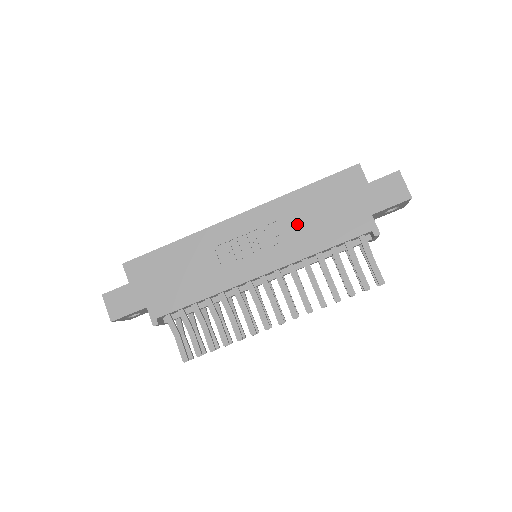
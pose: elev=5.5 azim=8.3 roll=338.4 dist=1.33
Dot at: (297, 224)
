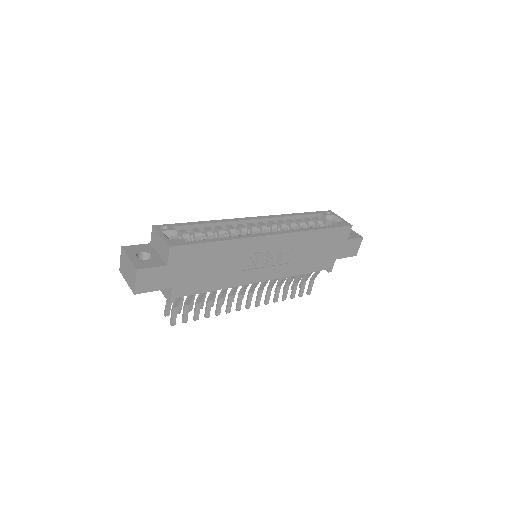
Dot at: (301, 253)
